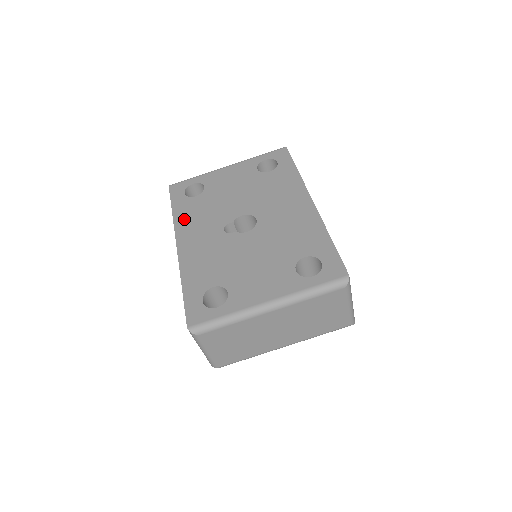
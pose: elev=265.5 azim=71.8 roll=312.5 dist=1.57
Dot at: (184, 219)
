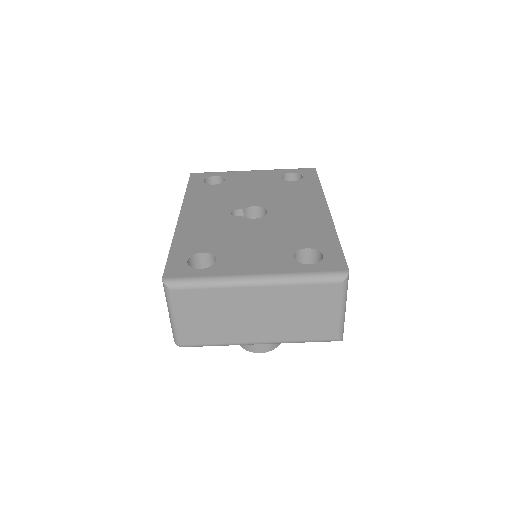
Dot at: (195, 198)
